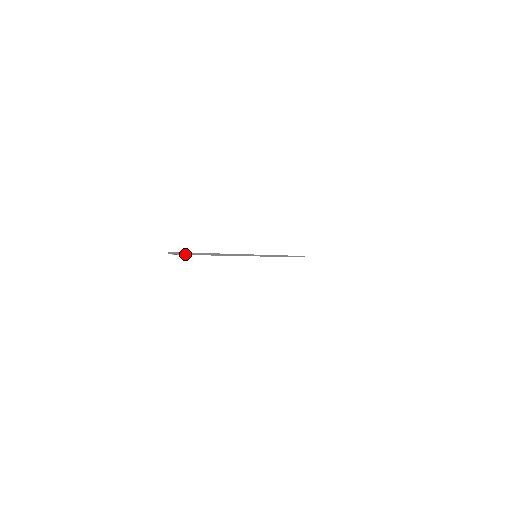
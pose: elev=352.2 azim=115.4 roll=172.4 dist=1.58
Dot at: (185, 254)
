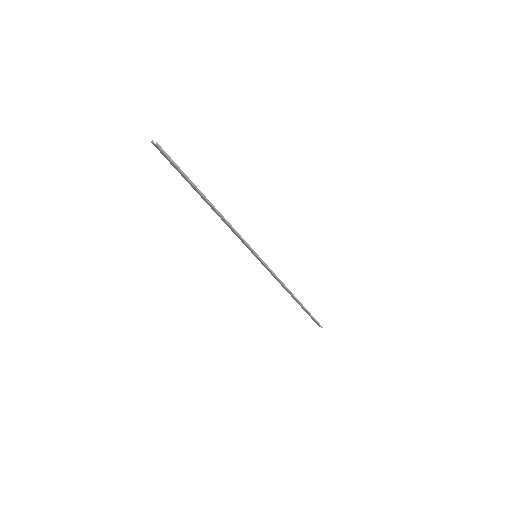
Dot at: (166, 154)
